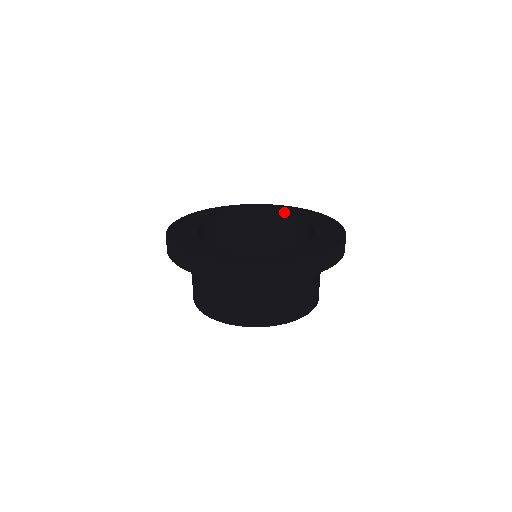
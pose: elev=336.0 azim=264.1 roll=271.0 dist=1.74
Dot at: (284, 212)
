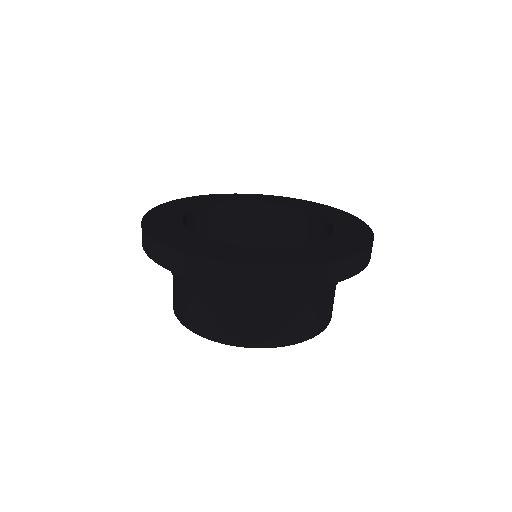
Dot at: (274, 202)
